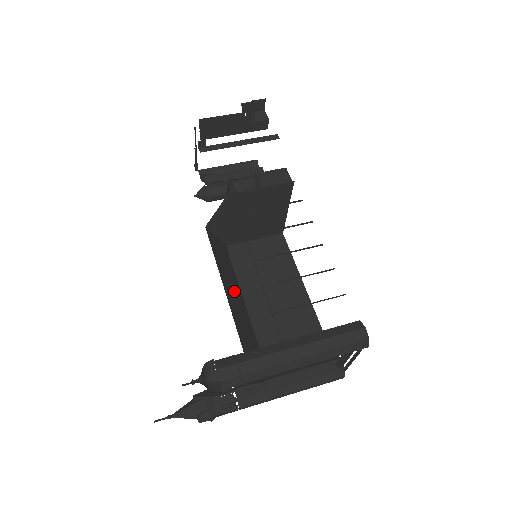
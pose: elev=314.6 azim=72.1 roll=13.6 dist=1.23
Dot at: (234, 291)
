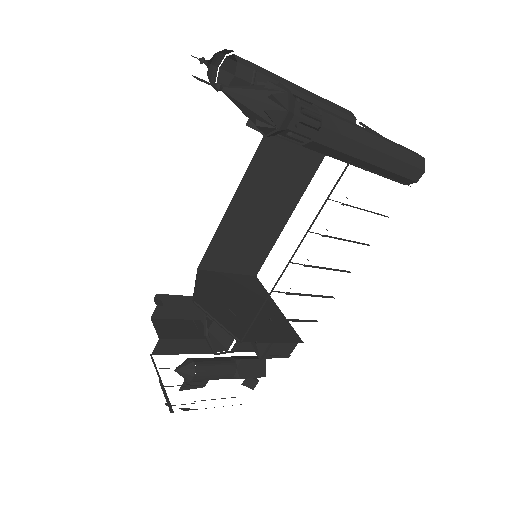
Dot at: occluded
